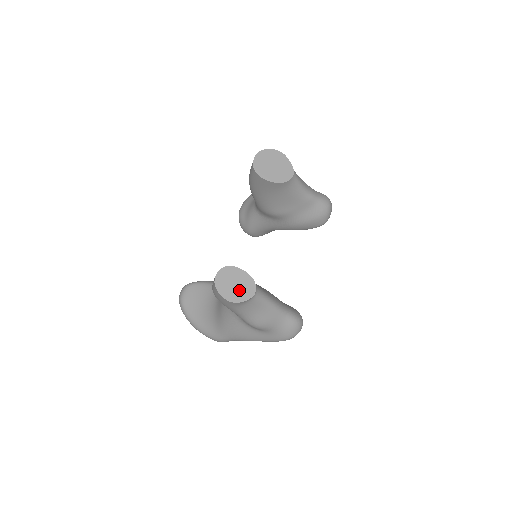
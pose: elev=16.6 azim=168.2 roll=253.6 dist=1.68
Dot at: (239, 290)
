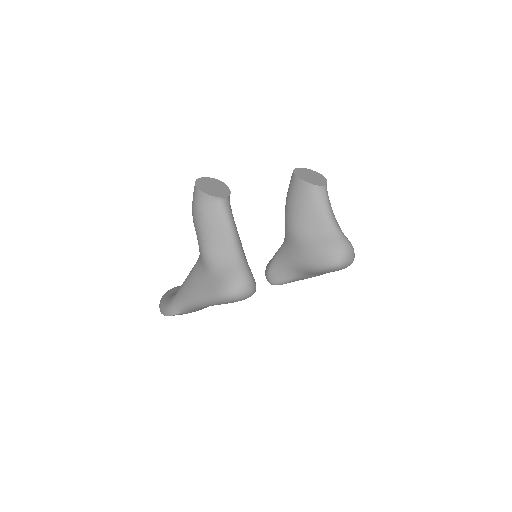
Dot at: (212, 190)
